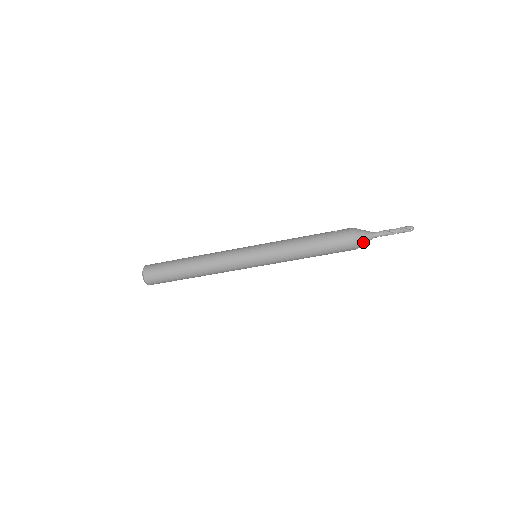
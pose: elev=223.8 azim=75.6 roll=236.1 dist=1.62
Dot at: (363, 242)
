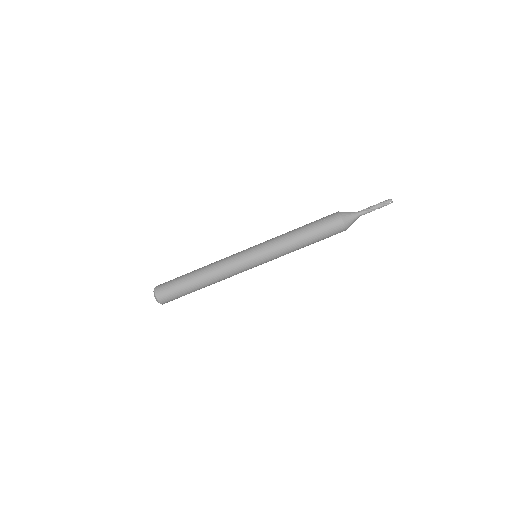
Dot at: (351, 224)
